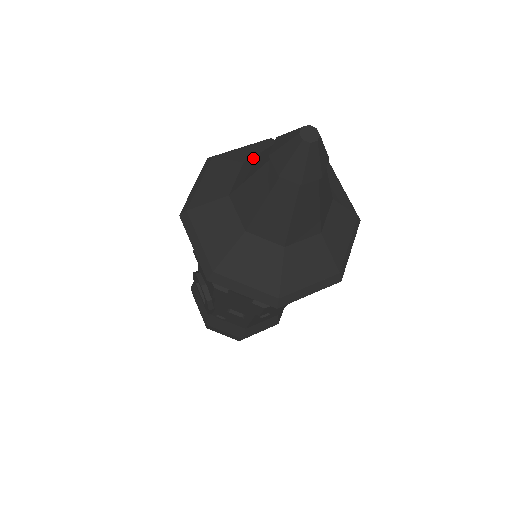
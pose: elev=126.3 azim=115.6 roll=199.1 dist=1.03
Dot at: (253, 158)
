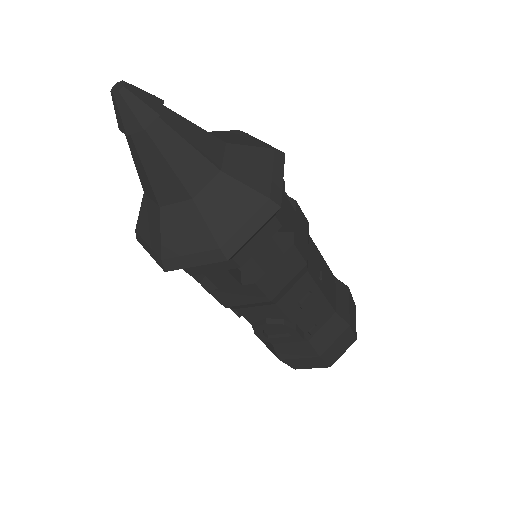
Dot at: (138, 173)
